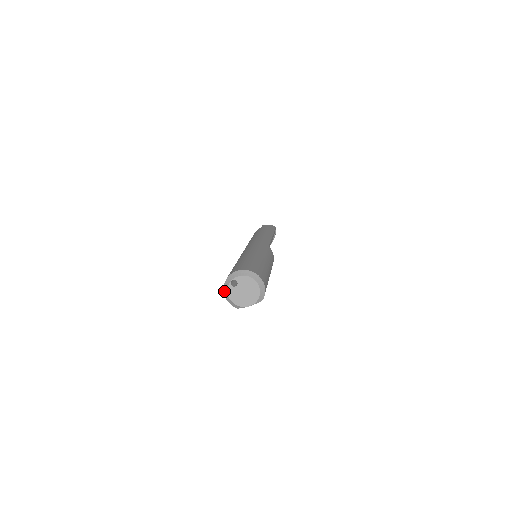
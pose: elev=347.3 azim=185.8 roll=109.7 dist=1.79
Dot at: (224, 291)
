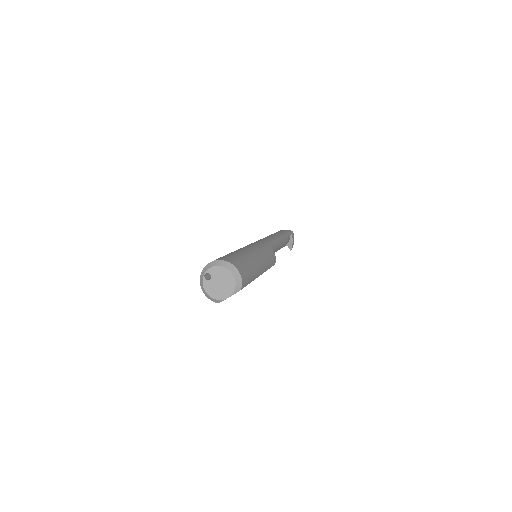
Dot at: (201, 287)
